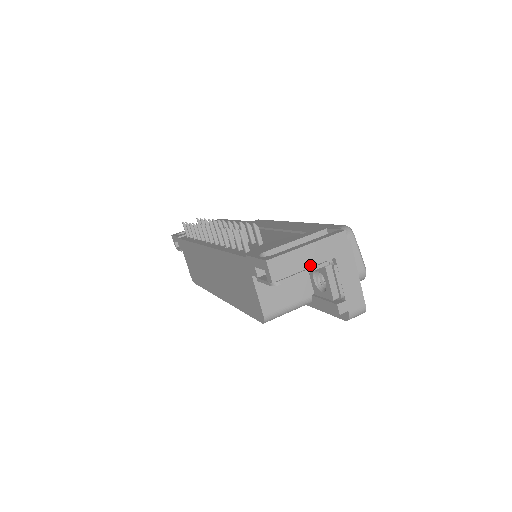
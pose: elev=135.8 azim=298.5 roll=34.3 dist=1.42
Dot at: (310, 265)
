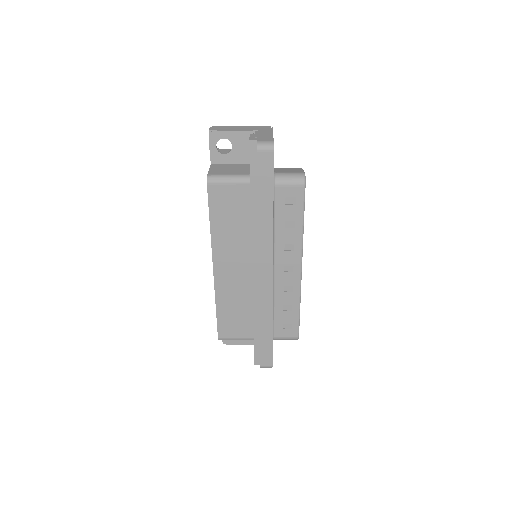
Dot at: (238, 130)
